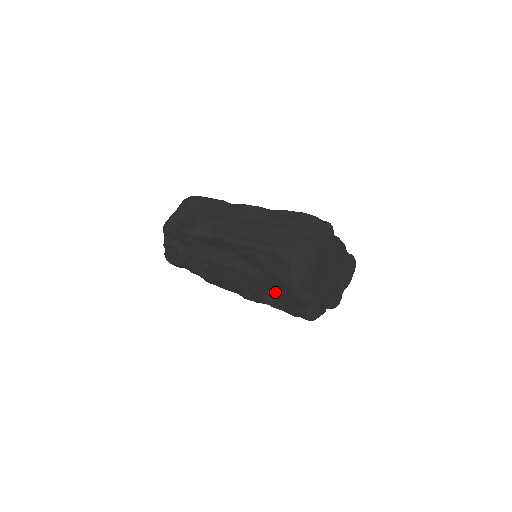
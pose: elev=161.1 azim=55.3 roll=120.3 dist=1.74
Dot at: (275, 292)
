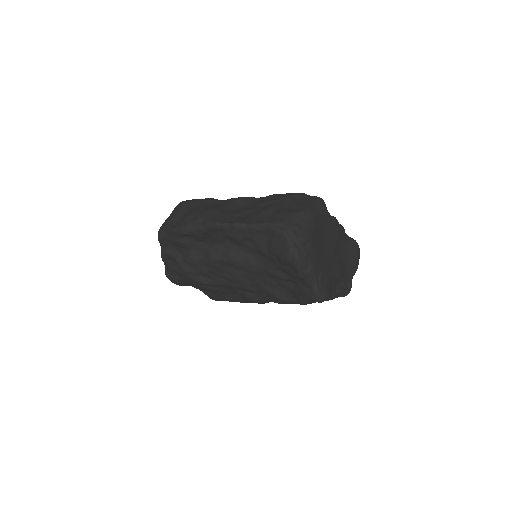
Dot at: (278, 277)
